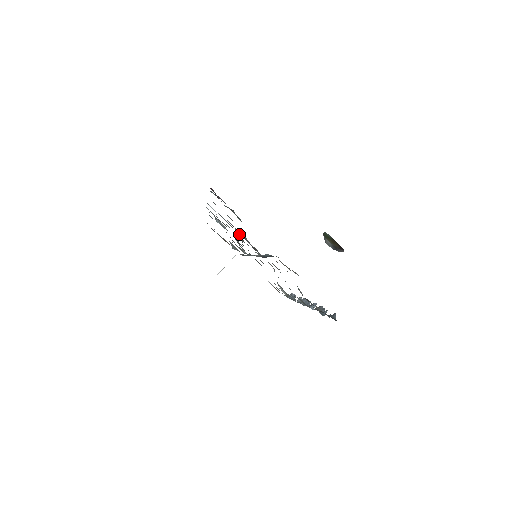
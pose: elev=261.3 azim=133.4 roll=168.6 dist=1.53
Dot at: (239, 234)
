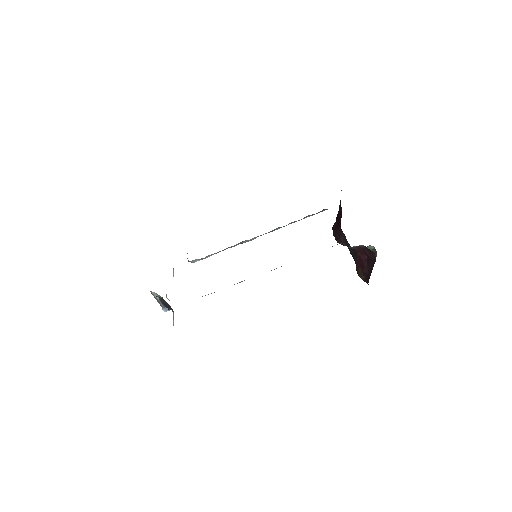
Dot at: occluded
